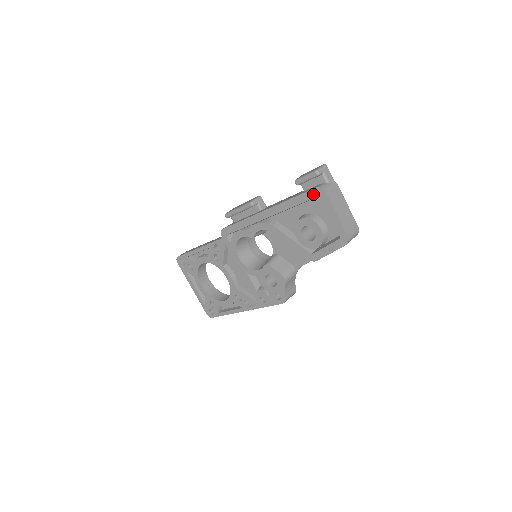
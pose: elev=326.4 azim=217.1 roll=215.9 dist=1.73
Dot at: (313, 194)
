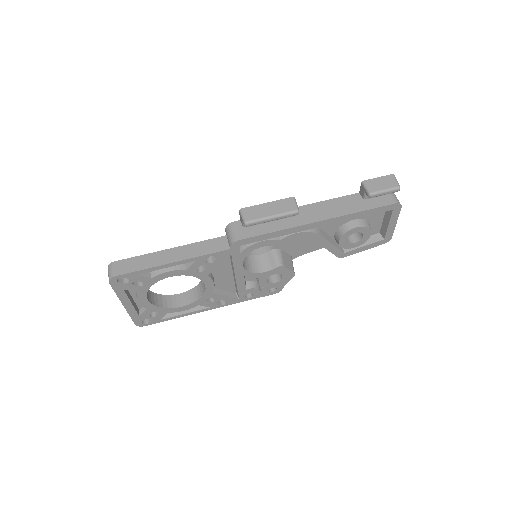
Dot at: (388, 208)
